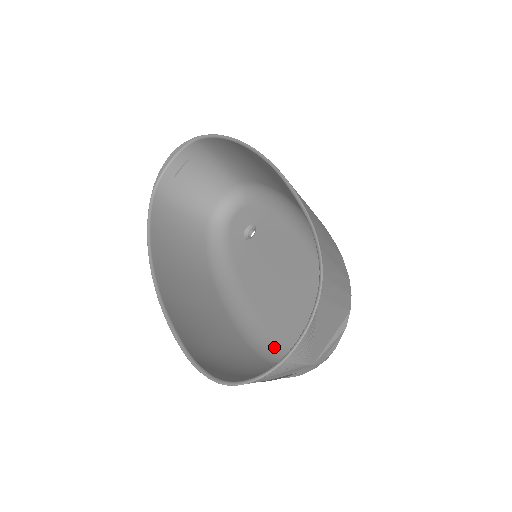
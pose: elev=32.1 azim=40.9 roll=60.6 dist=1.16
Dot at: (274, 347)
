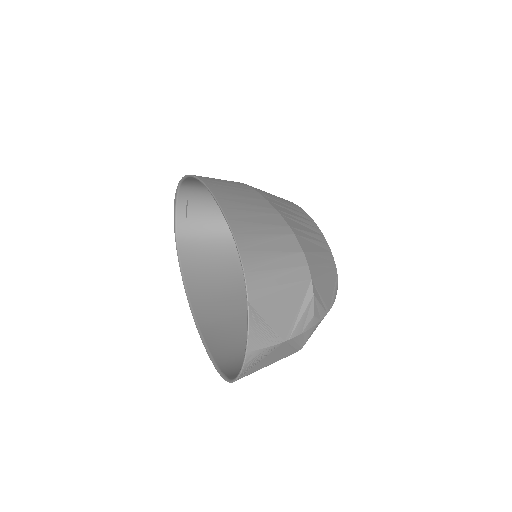
Dot at: occluded
